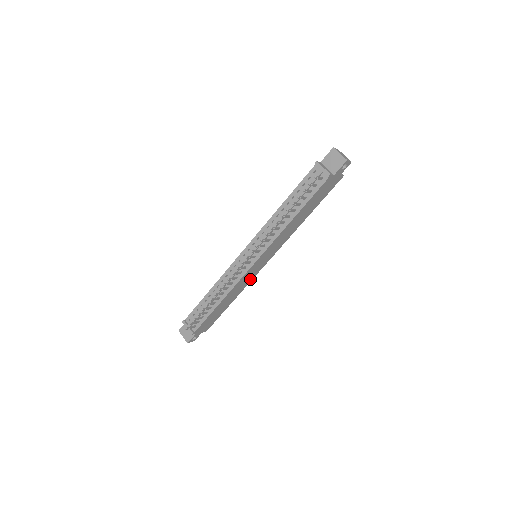
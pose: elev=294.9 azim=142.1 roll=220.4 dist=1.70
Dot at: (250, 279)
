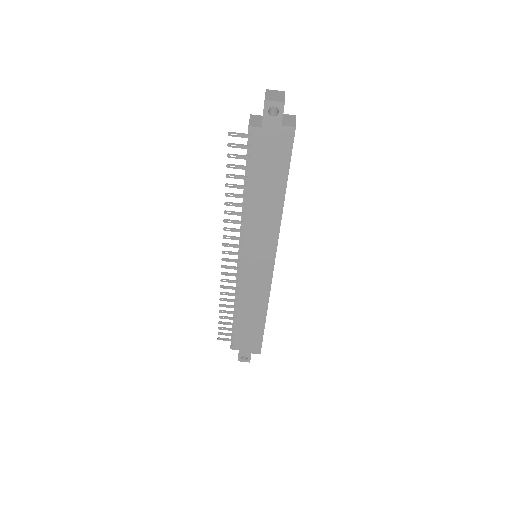
Dot at: (265, 288)
